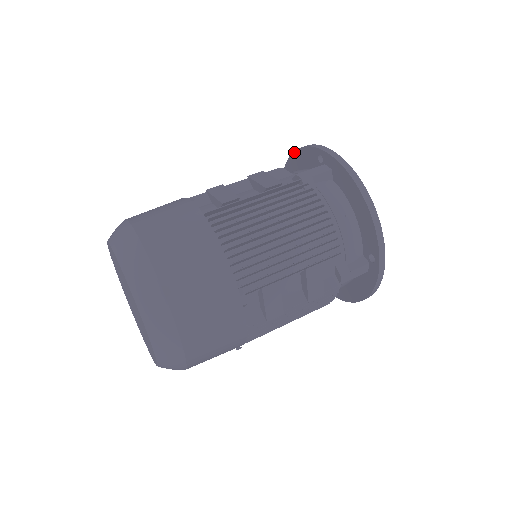
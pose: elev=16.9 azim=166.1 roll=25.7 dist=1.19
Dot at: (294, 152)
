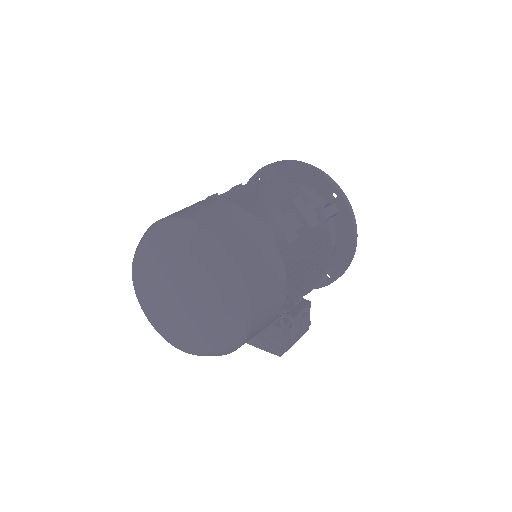
Dot at: occluded
